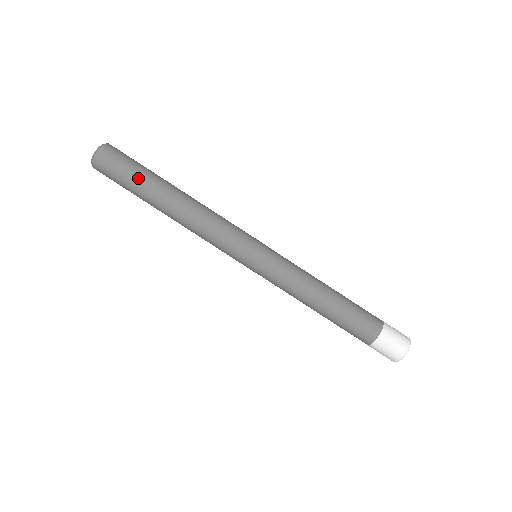
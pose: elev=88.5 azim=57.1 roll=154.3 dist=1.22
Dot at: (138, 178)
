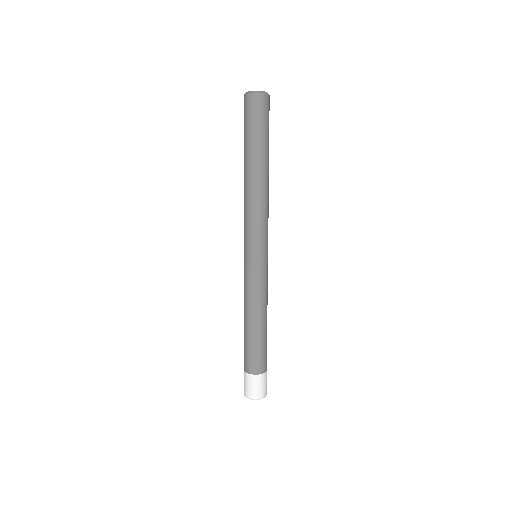
Dot at: (266, 137)
